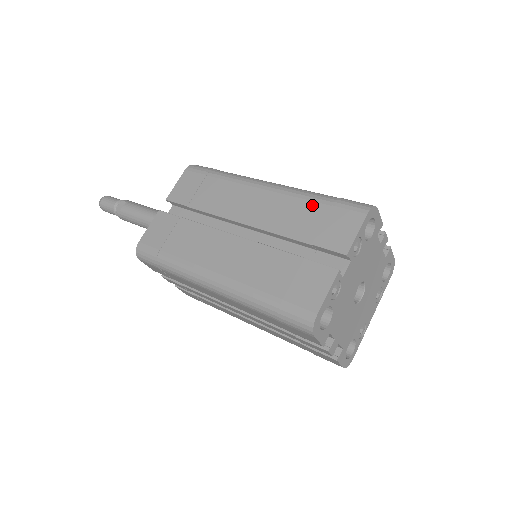
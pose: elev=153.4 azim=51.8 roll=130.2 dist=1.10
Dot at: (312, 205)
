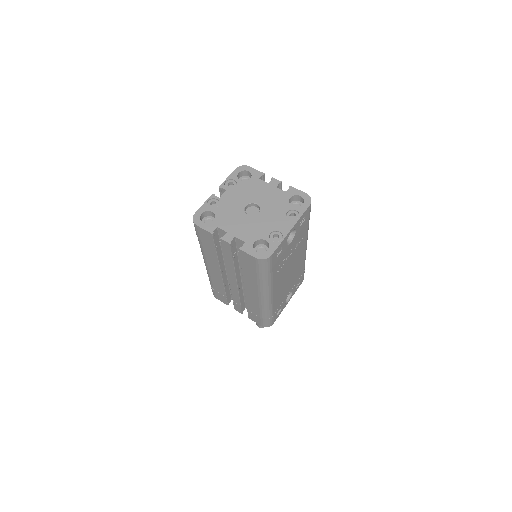
Dot at: occluded
